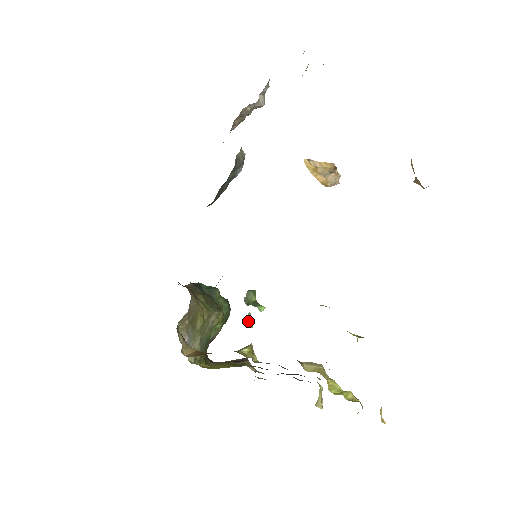
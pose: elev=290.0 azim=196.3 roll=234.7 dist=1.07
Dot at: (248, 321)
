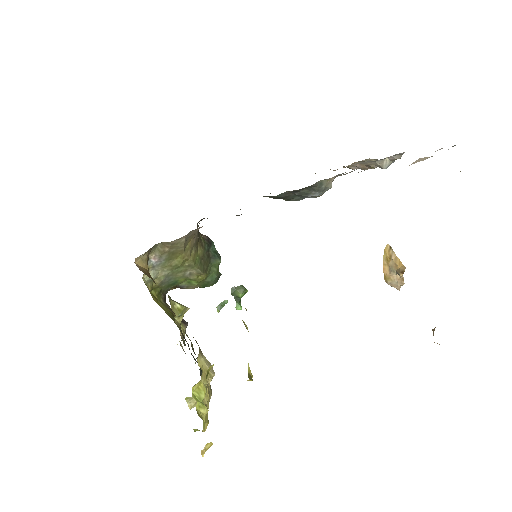
Dot at: (220, 304)
